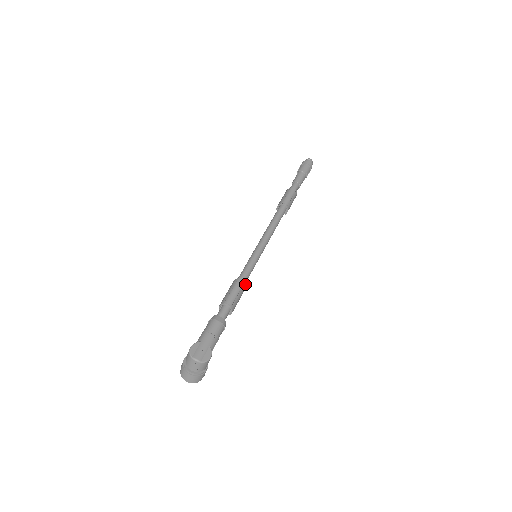
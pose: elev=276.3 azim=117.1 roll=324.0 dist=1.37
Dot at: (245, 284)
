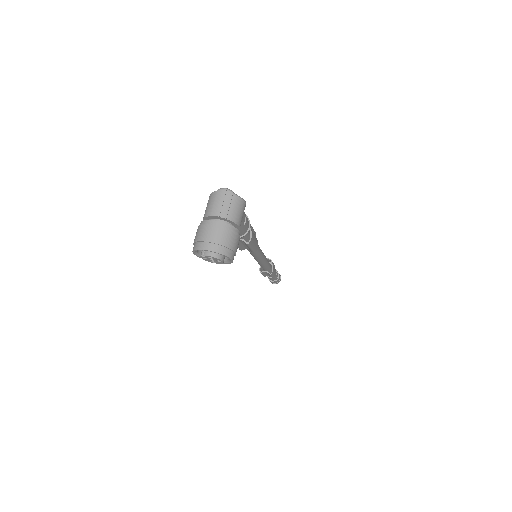
Dot at: occluded
